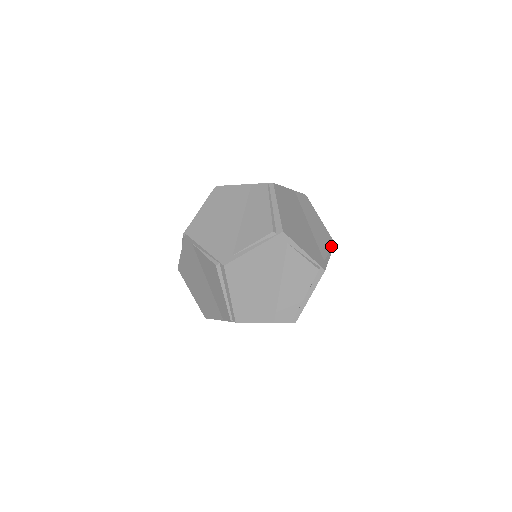
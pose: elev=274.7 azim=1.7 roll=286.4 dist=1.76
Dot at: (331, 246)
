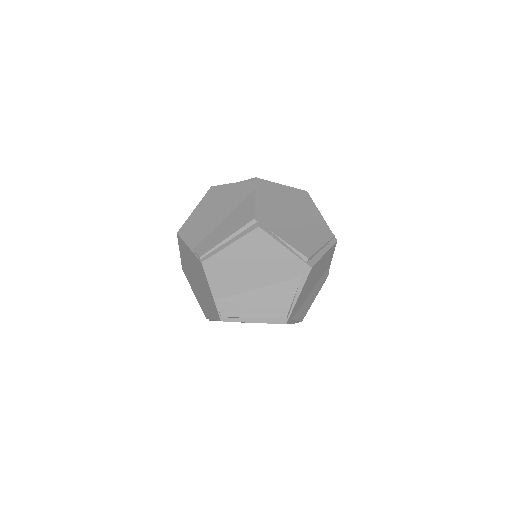
Dot at: (299, 250)
